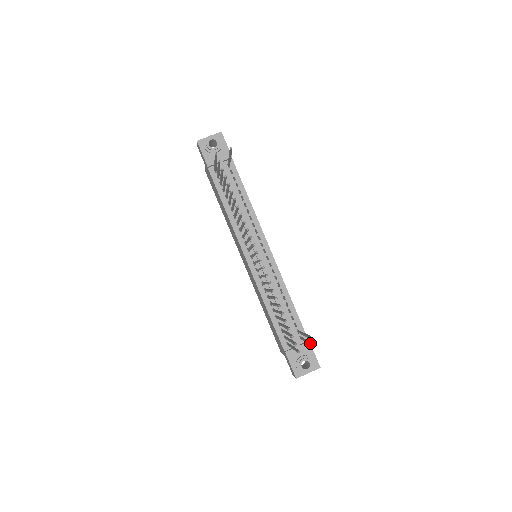
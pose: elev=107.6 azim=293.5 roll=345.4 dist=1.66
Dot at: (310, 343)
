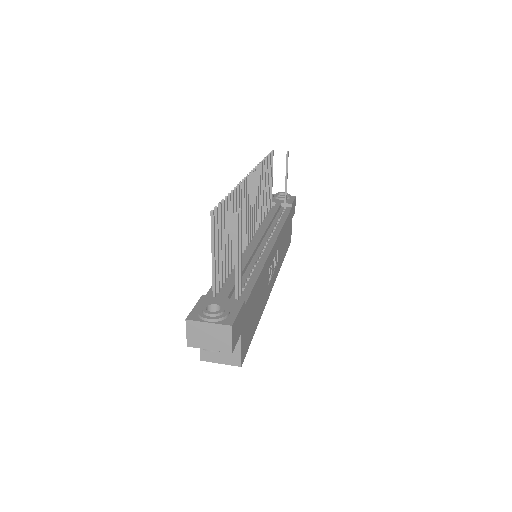
Dot at: (236, 227)
